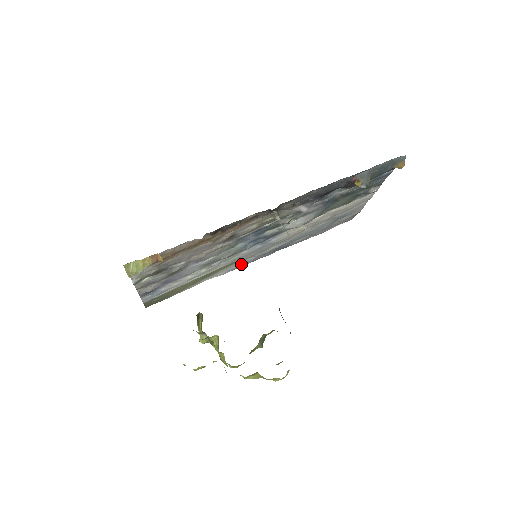
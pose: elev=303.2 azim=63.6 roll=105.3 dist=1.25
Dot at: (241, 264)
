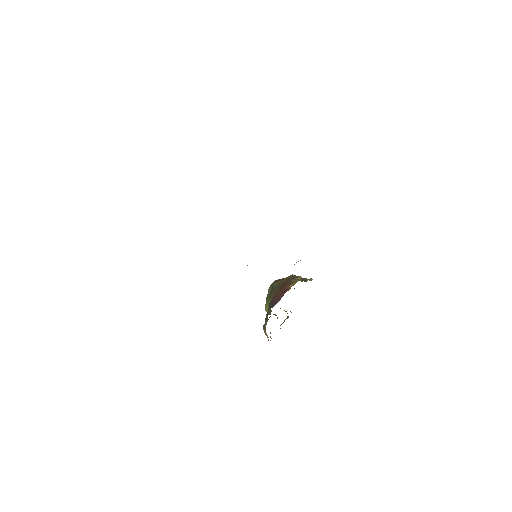
Dot at: occluded
